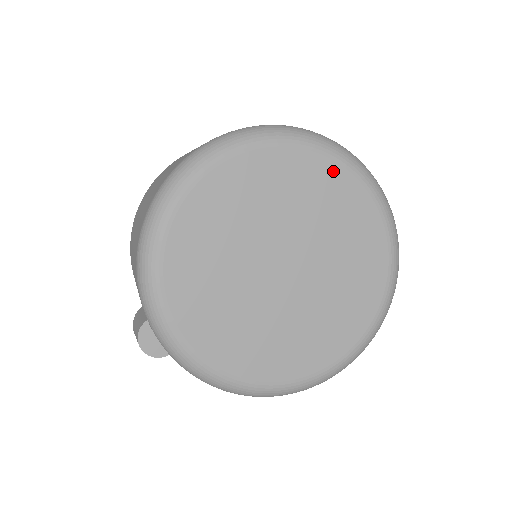
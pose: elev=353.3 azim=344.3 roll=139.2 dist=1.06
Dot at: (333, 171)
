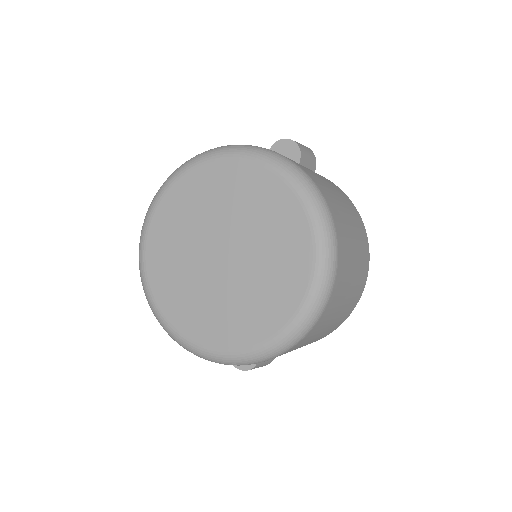
Dot at: (211, 170)
